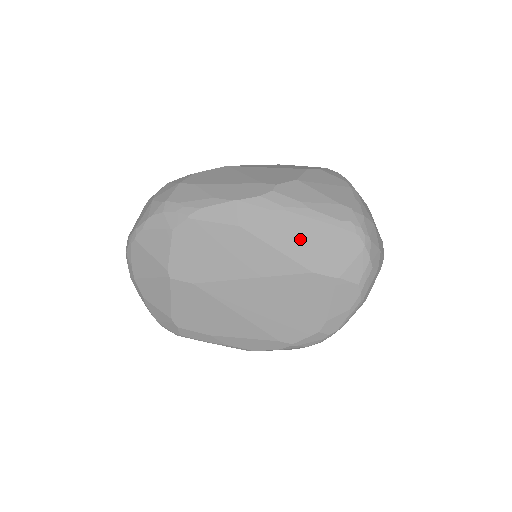
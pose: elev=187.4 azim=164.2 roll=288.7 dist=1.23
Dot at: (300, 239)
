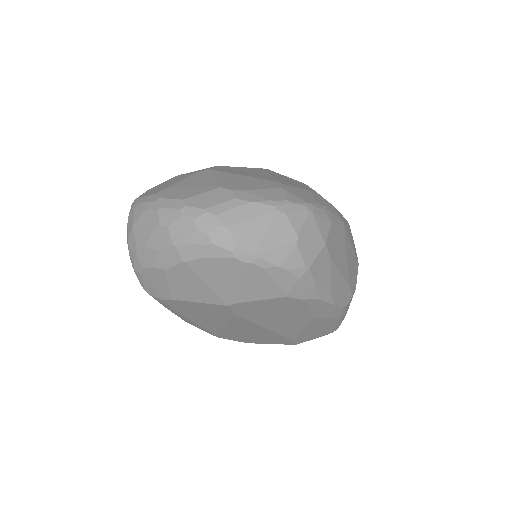
Dot at: (317, 330)
